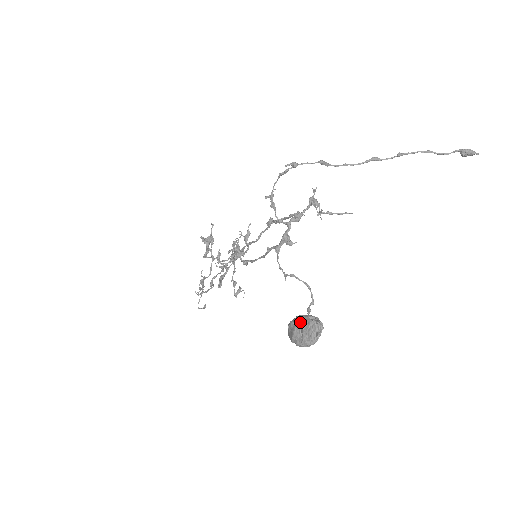
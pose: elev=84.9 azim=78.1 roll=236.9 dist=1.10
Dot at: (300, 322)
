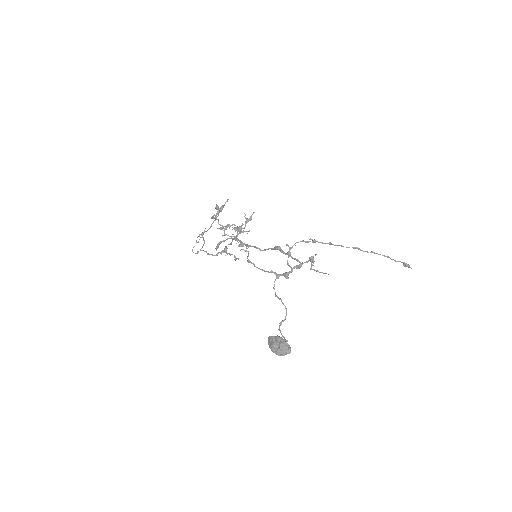
Dot at: (279, 342)
